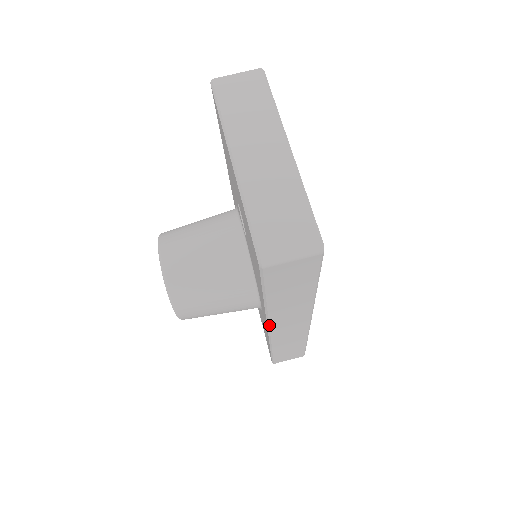
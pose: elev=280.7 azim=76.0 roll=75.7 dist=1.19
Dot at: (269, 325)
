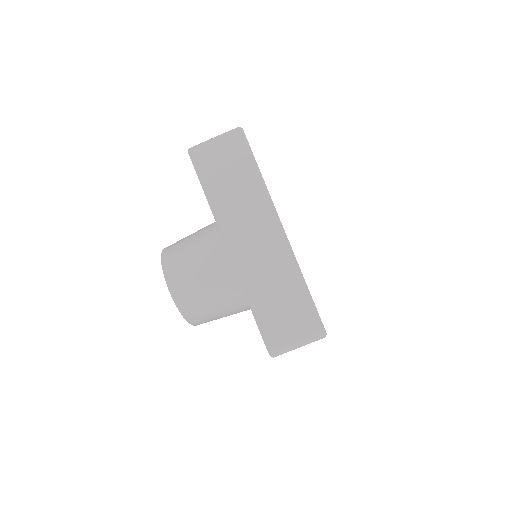
Dot at: occluded
